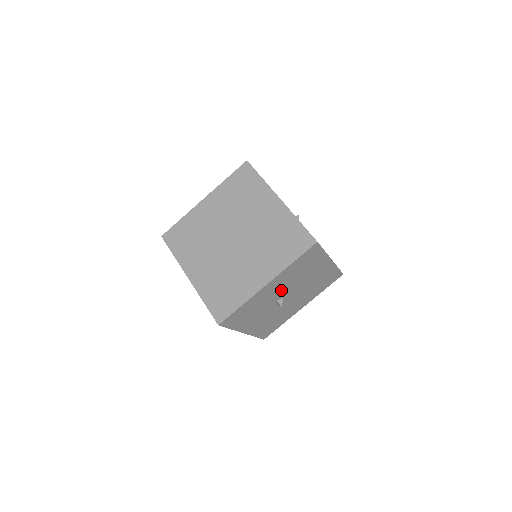
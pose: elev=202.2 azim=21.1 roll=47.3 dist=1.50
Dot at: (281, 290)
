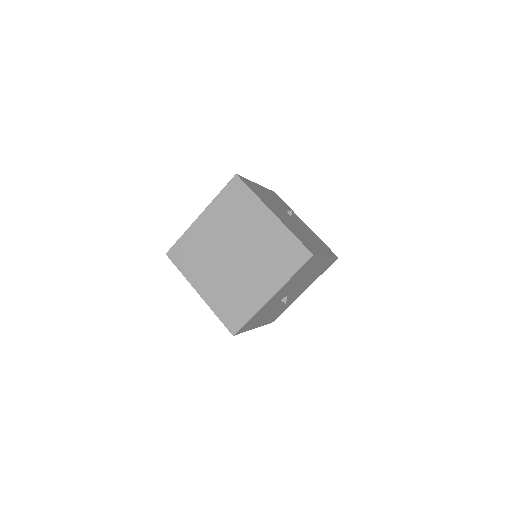
Dot at: (284, 293)
